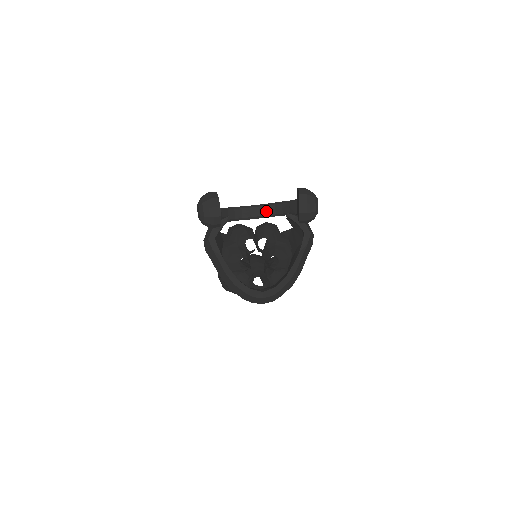
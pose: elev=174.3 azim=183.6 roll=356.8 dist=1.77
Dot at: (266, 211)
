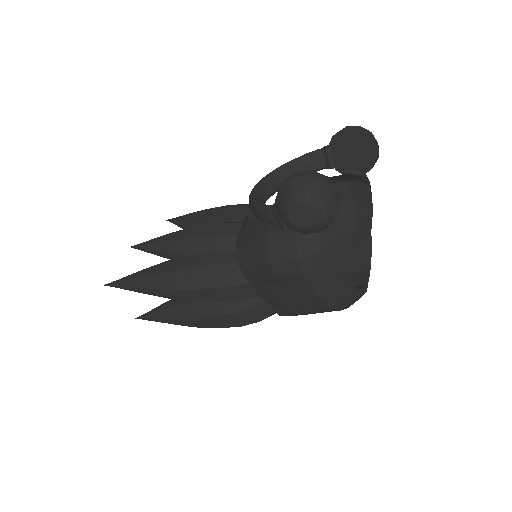
Dot at: (275, 183)
